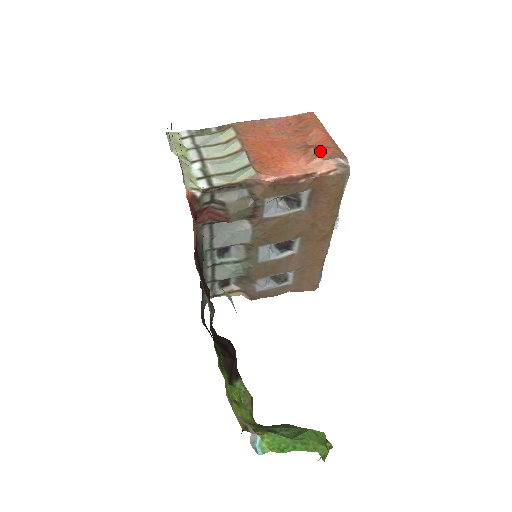
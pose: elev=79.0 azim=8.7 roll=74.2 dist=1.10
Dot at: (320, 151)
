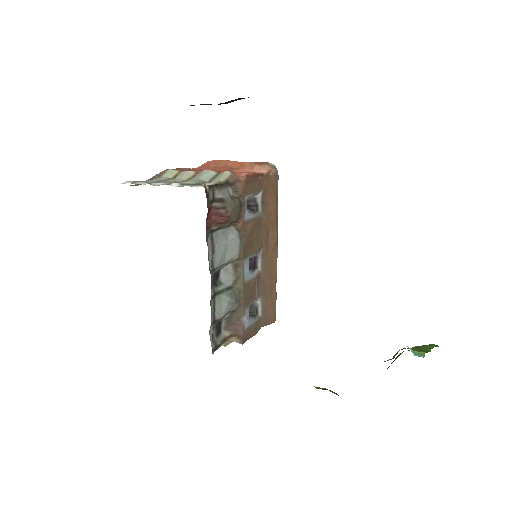
Dot at: (252, 162)
